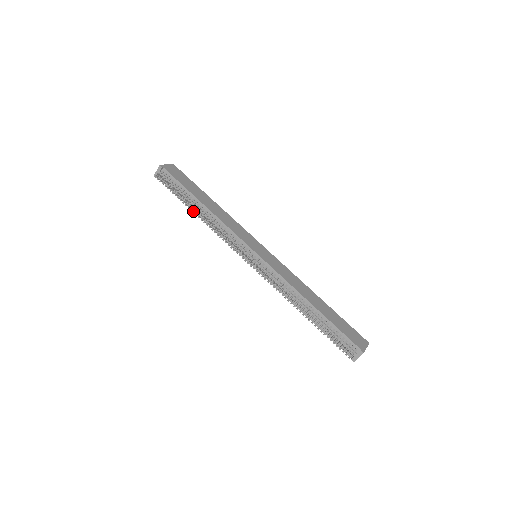
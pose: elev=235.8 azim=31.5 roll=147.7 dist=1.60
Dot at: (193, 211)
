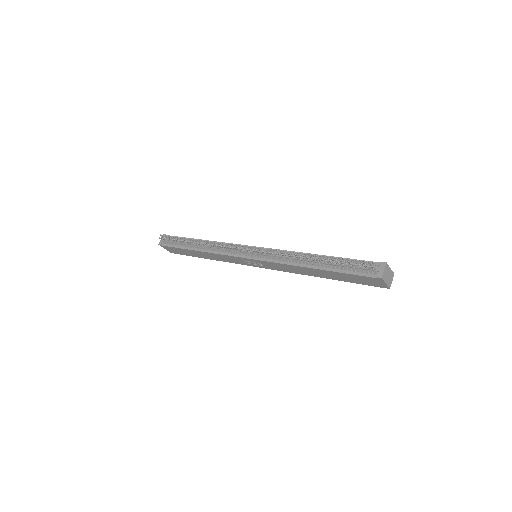
Dot at: (193, 242)
